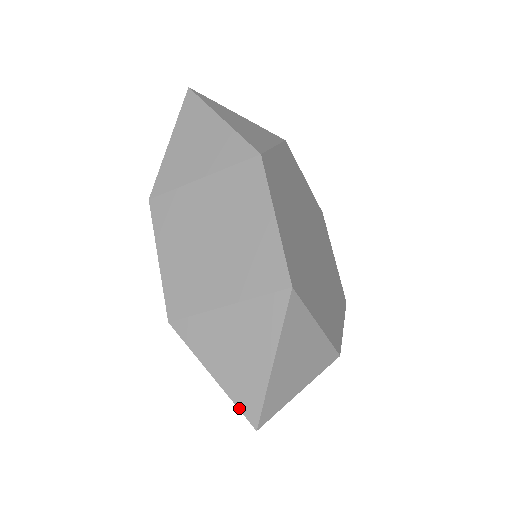
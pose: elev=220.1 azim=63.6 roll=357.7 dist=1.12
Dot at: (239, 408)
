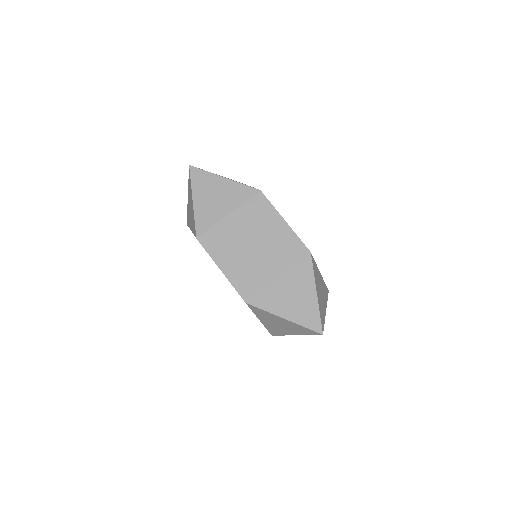
Dot at: (308, 328)
